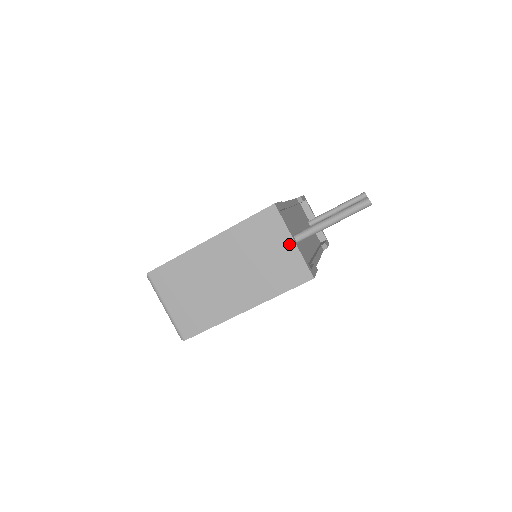
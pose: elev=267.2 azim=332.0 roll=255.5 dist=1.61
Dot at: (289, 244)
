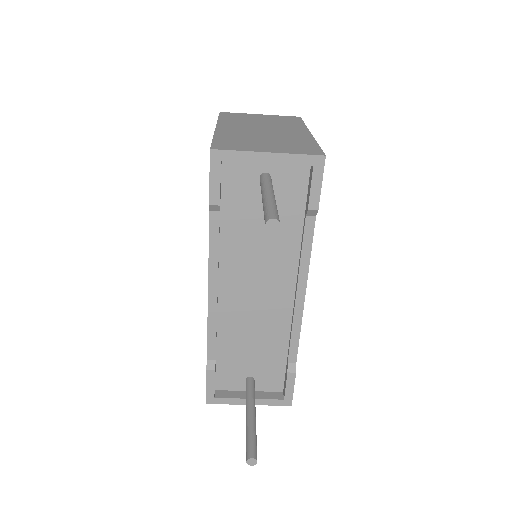
Dot at: occluded
